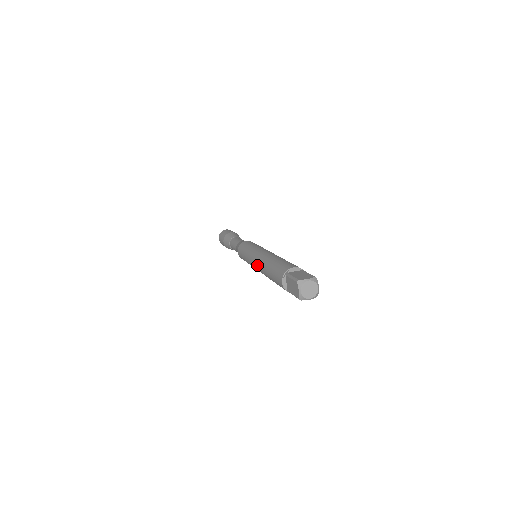
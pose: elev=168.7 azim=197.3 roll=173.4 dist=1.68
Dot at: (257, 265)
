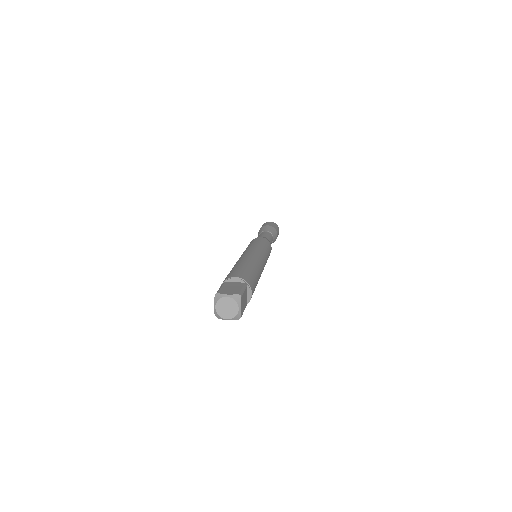
Dot at: occluded
